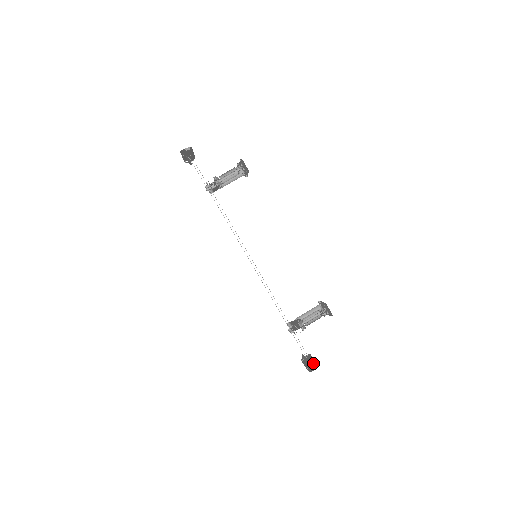
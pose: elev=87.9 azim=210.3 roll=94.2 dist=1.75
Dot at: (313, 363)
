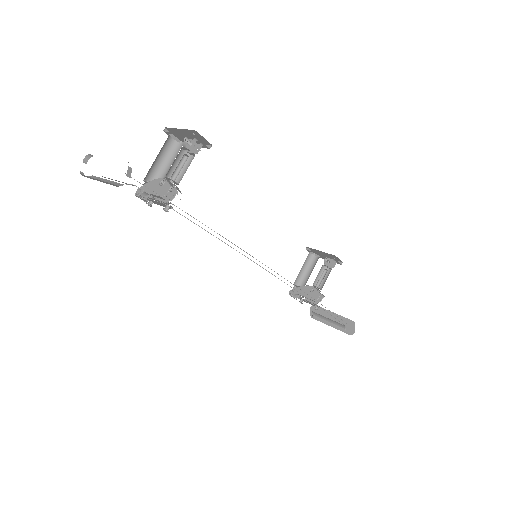
Dot at: (344, 322)
